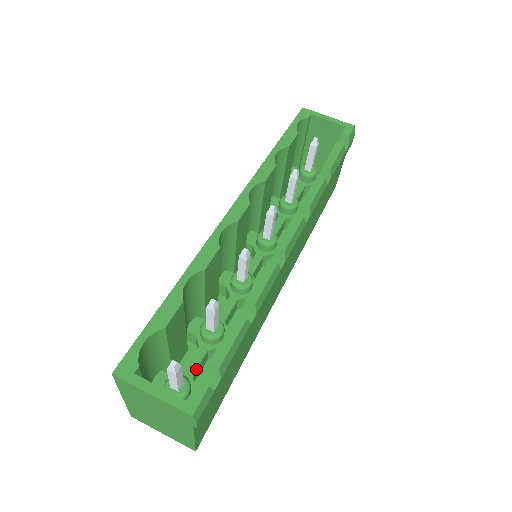
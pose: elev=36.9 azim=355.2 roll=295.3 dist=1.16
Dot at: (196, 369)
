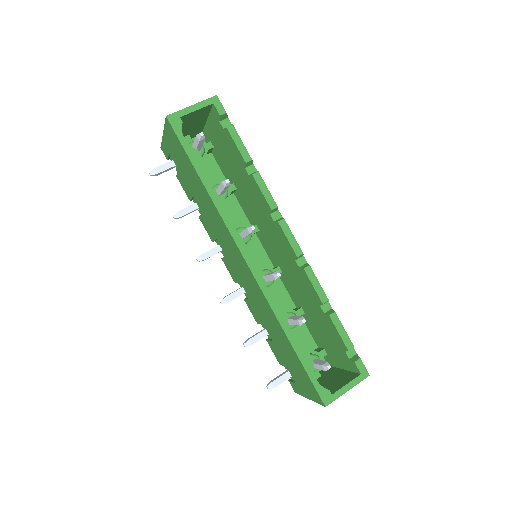
Dot at: occluded
